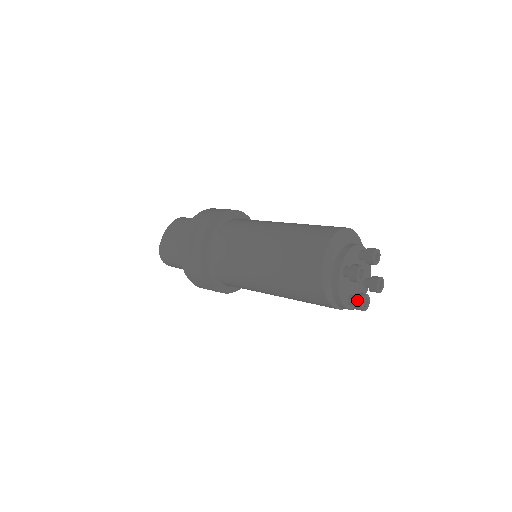
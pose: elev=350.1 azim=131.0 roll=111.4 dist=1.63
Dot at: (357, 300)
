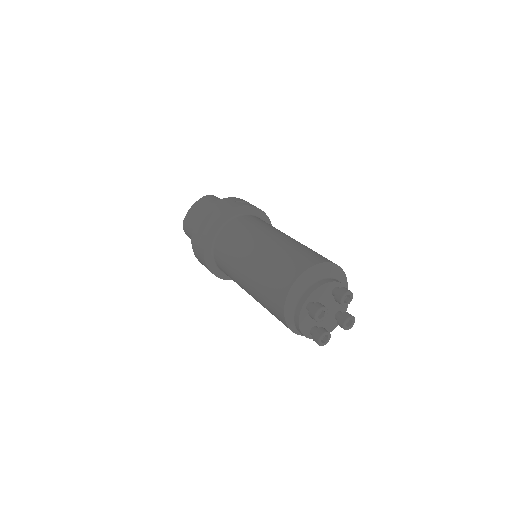
Dot at: (316, 335)
